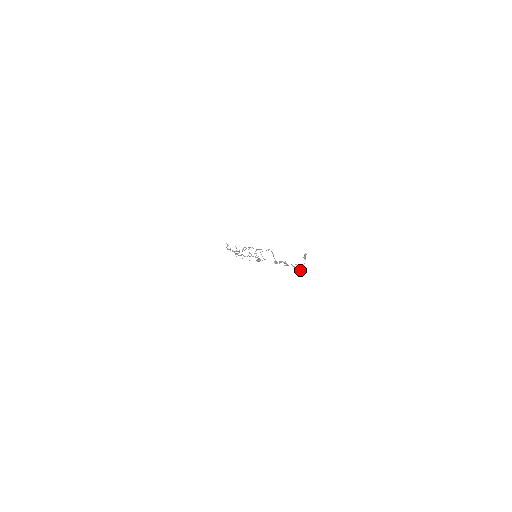
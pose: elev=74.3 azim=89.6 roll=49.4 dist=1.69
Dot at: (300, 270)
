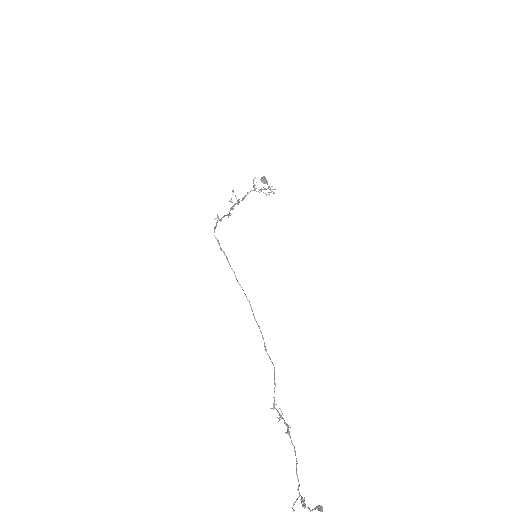
Dot at: (302, 506)
